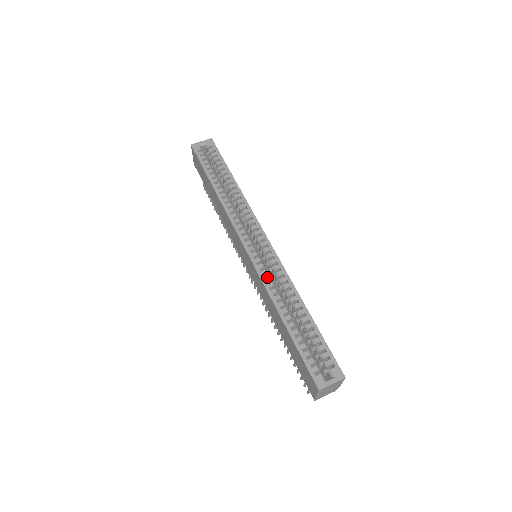
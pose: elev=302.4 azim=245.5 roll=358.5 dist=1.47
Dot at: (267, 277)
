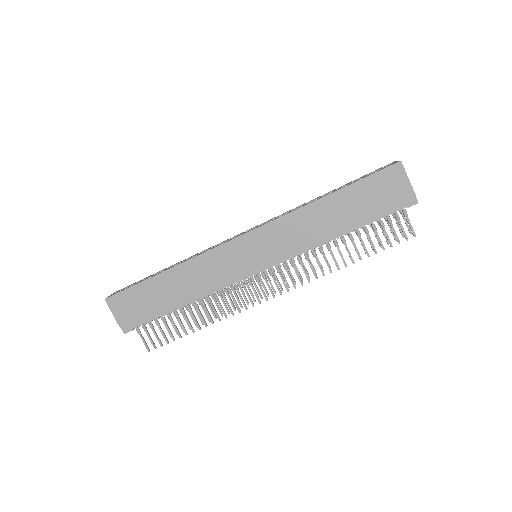
Dot at: (282, 216)
